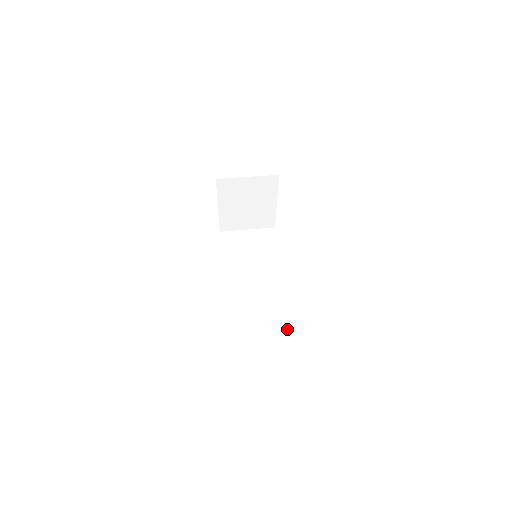
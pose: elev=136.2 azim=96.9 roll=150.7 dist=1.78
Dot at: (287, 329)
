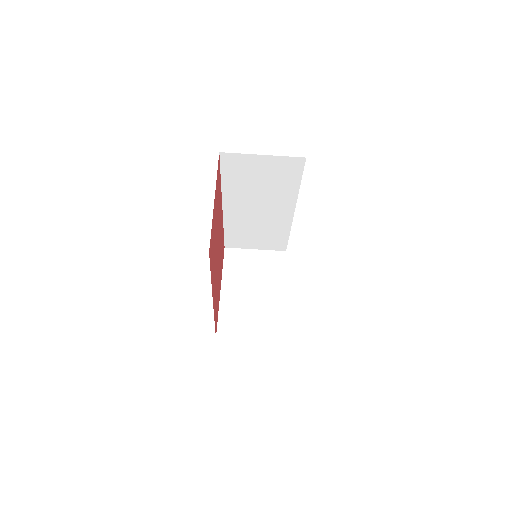
Dot at: (279, 244)
